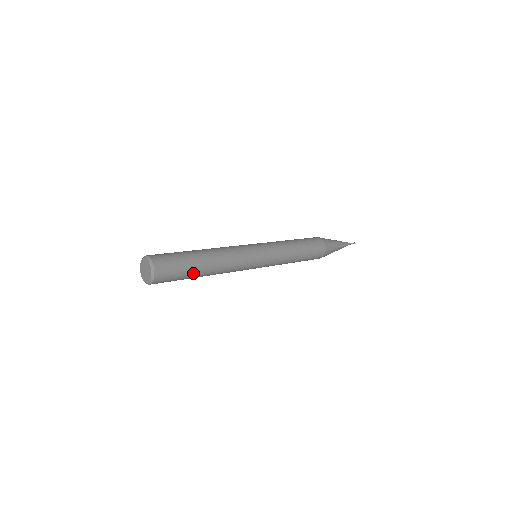
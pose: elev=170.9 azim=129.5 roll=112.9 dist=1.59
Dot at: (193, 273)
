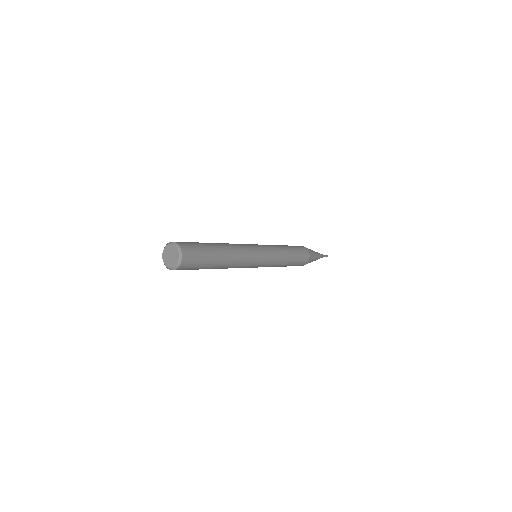
Dot at: (210, 265)
